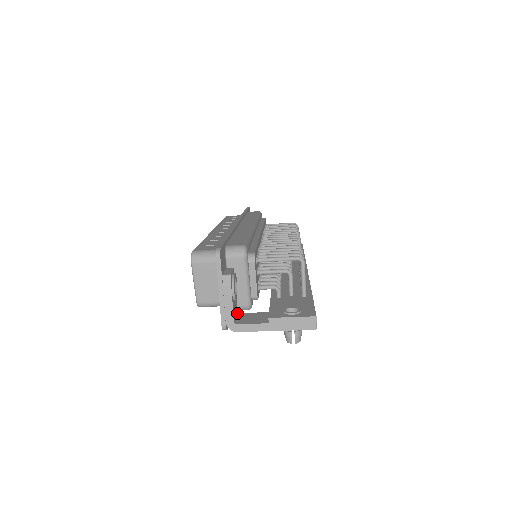
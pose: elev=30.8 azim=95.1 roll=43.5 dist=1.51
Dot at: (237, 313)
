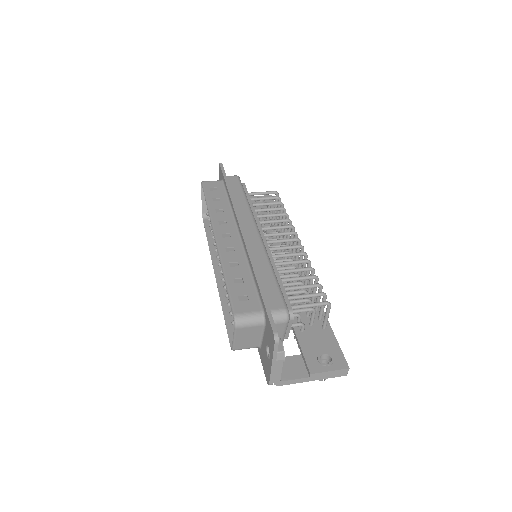
Dot at: occluded
